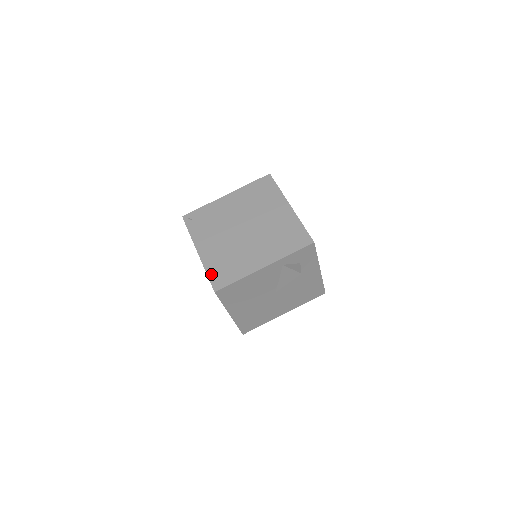
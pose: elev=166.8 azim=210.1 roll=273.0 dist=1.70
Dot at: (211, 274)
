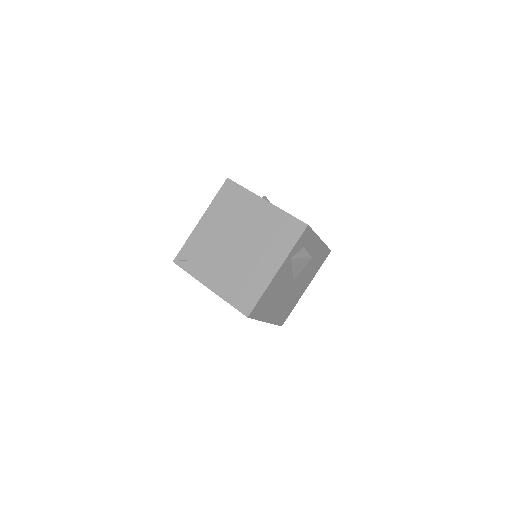
Dot at: (234, 303)
